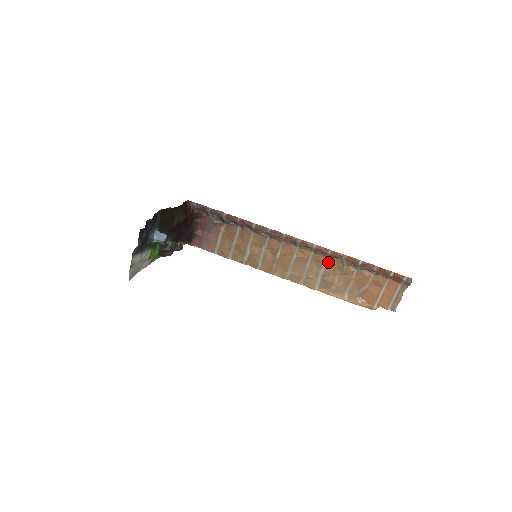
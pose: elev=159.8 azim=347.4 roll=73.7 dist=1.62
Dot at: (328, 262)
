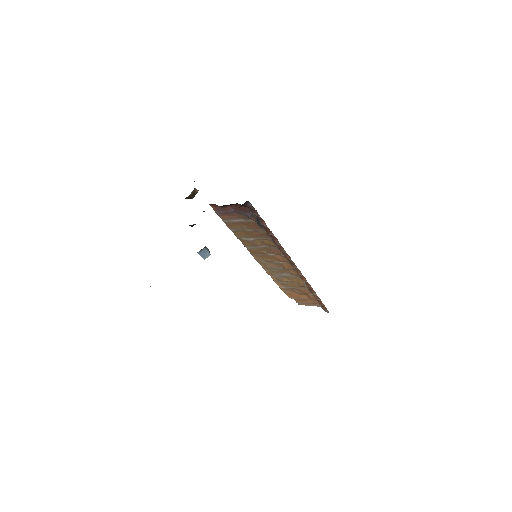
Dot at: (297, 277)
